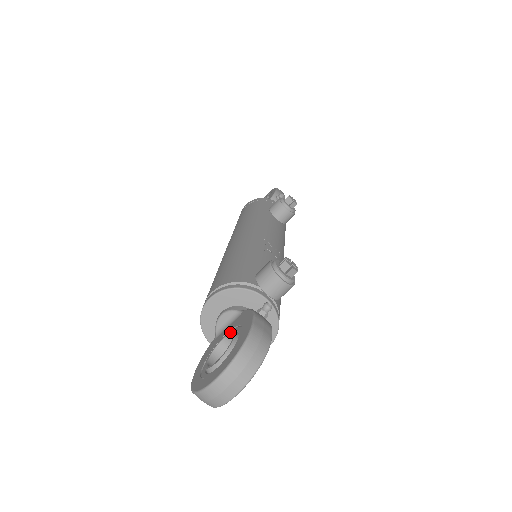
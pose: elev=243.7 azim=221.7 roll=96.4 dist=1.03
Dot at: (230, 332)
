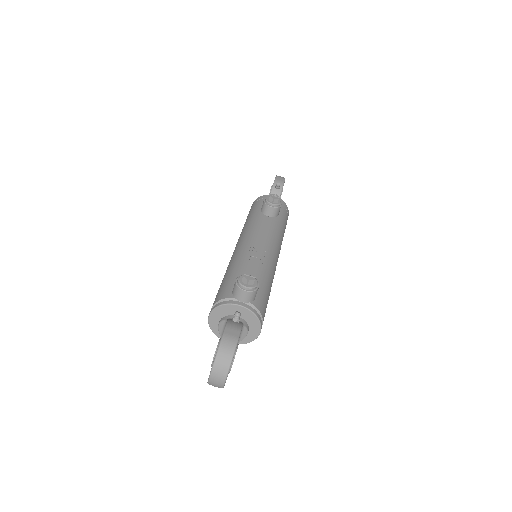
Dot at: (219, 339)
